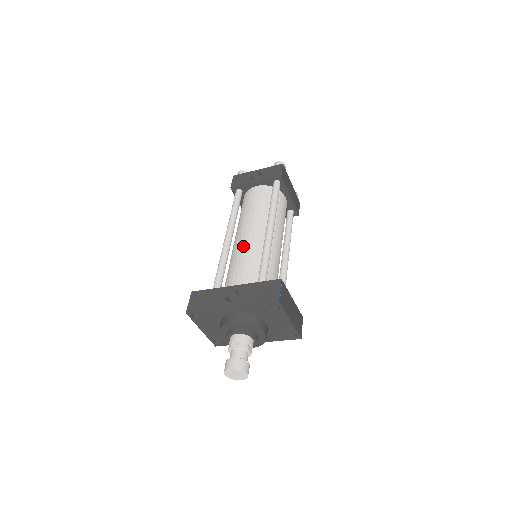
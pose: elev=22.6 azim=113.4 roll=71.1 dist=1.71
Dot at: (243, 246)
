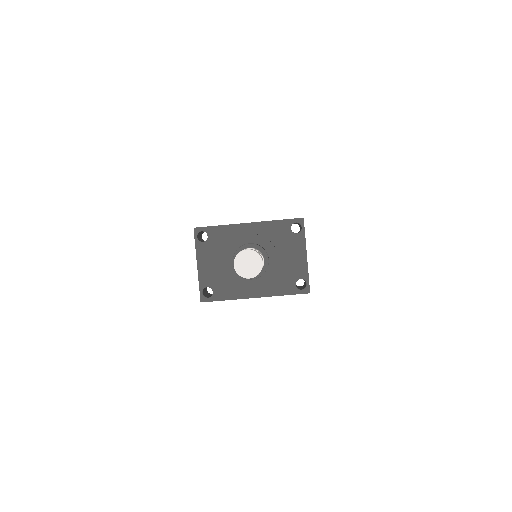
Dot at: occluded
